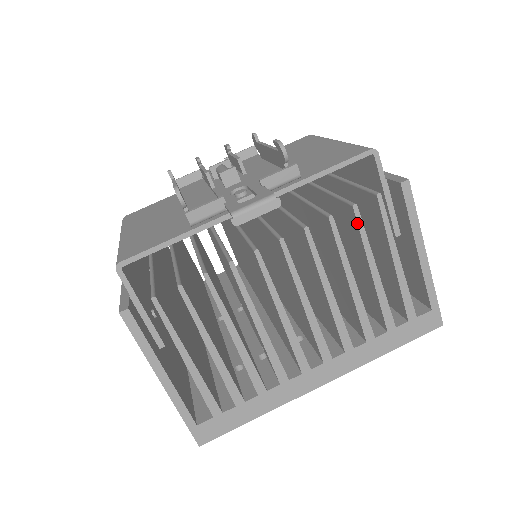
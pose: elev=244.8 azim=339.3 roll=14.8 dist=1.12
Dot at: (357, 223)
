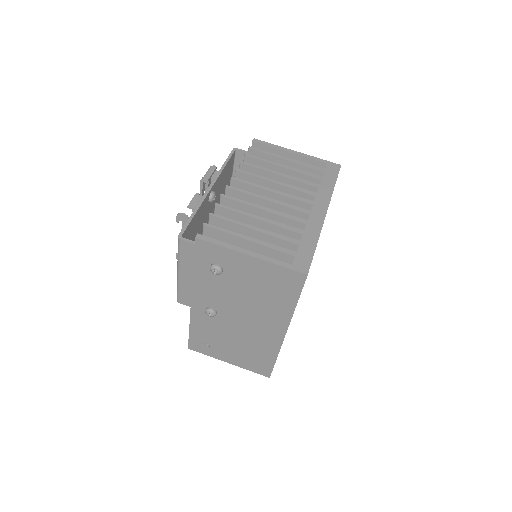
Dot at: (254, 158)
